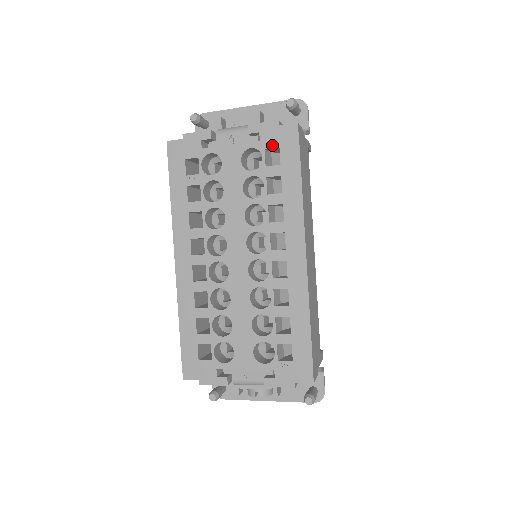
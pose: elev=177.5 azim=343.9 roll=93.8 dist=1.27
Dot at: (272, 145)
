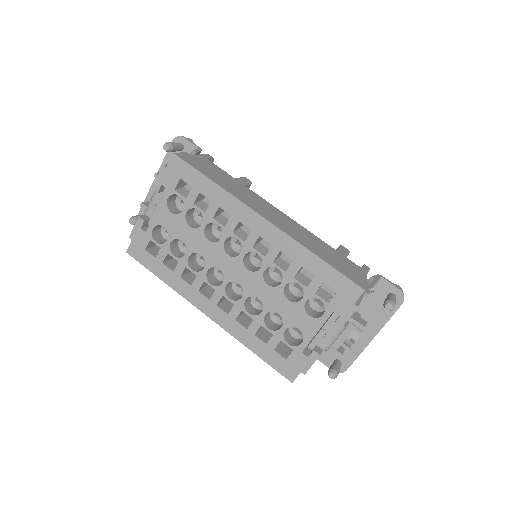
Dot at: (175, 183)
